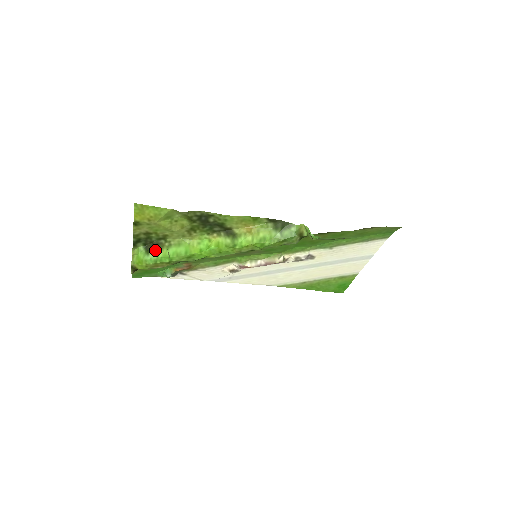
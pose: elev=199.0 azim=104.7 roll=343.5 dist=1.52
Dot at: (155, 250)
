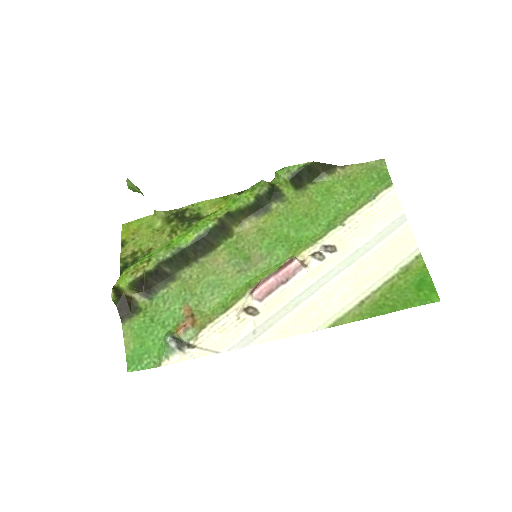
Dot at: occluded
